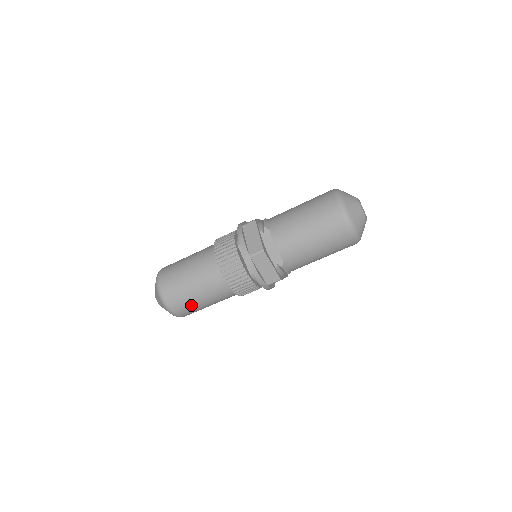
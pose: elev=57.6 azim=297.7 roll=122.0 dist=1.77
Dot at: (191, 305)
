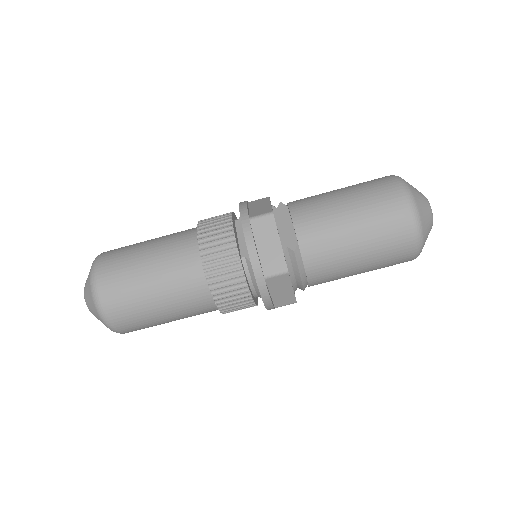
Dot at: (133, 294)
